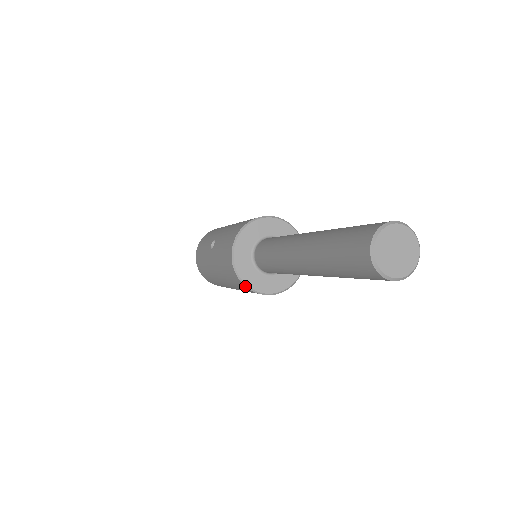
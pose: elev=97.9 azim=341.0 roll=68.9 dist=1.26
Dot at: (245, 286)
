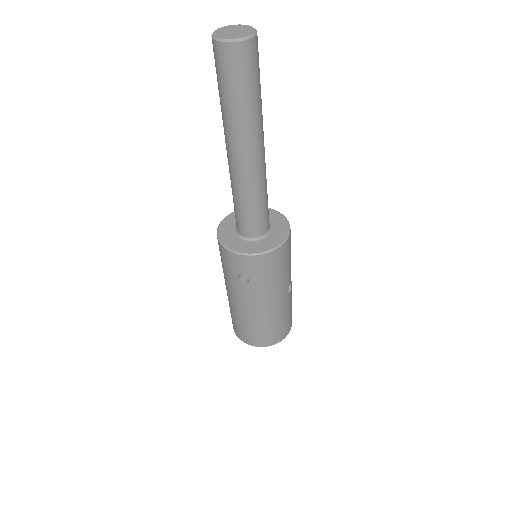
Dot at: (229, 251)
